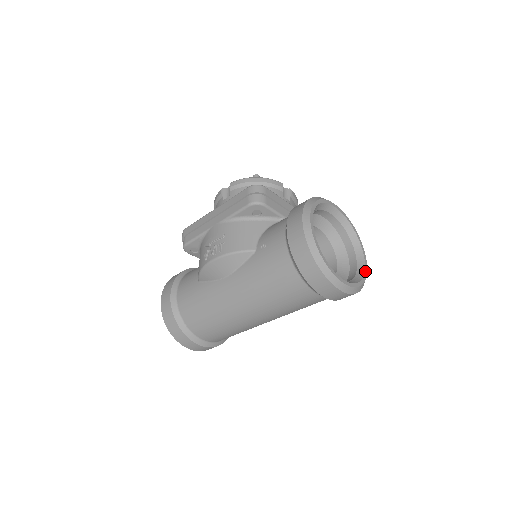
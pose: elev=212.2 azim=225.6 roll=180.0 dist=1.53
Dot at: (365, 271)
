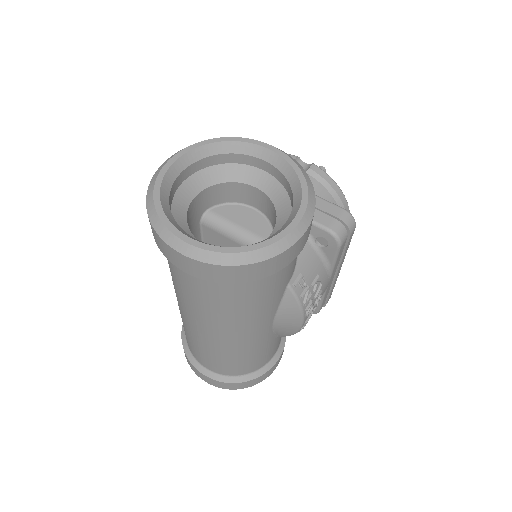
Dot at: (275, 237)
